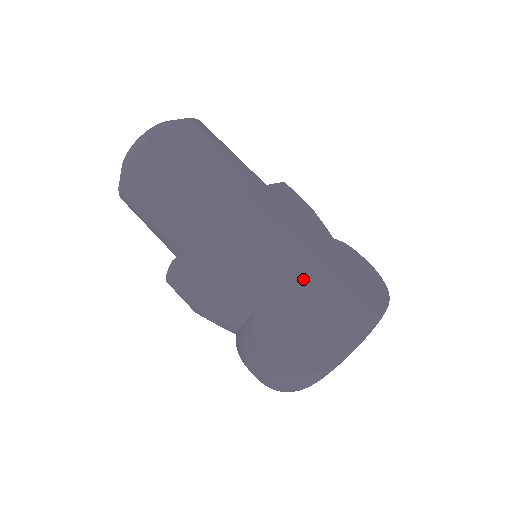
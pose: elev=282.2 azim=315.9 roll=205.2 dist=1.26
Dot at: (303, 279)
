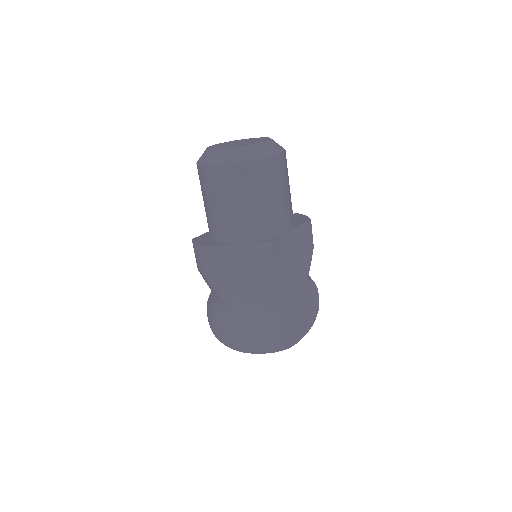
Dot at: (263, 308)
